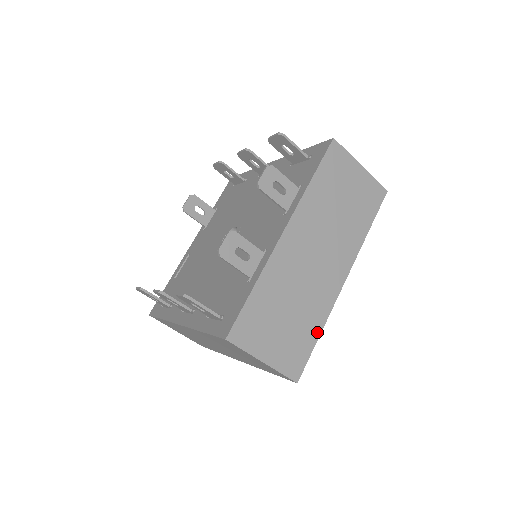
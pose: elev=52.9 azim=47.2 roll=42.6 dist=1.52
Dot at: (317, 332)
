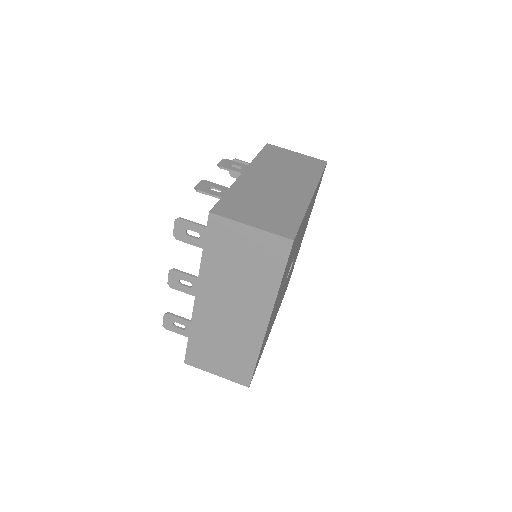
Dot at: (300, 216)
